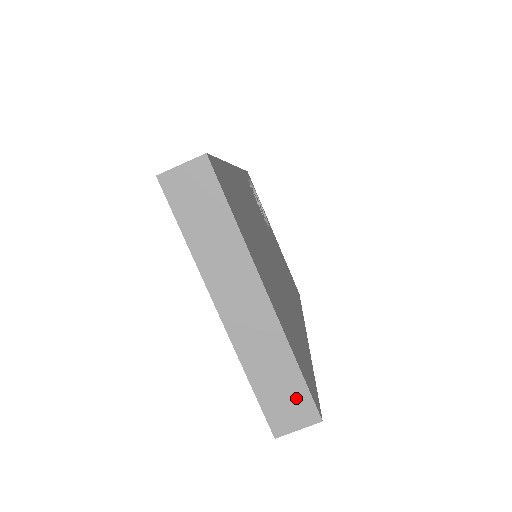
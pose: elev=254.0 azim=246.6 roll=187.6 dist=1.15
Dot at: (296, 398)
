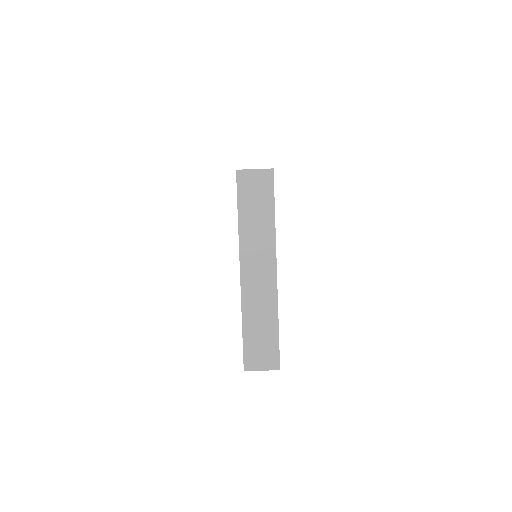
Dot at: (269, 348)
